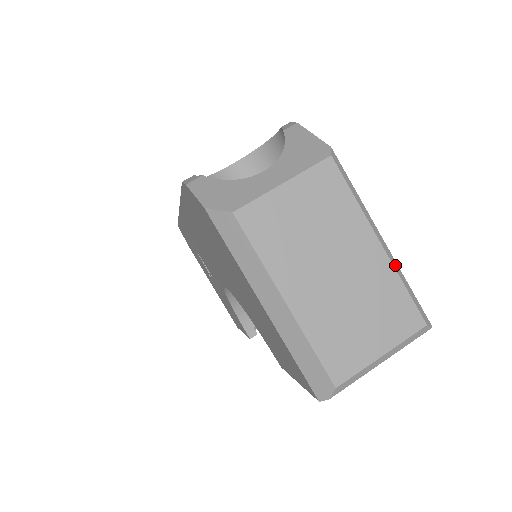
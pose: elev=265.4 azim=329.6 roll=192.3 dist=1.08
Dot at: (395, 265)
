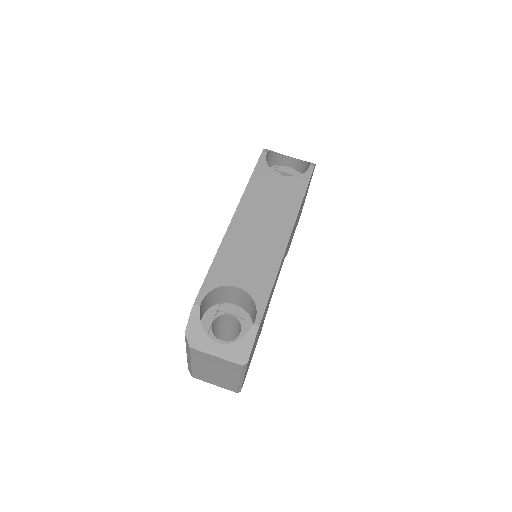
Dot at: (241, 384)
